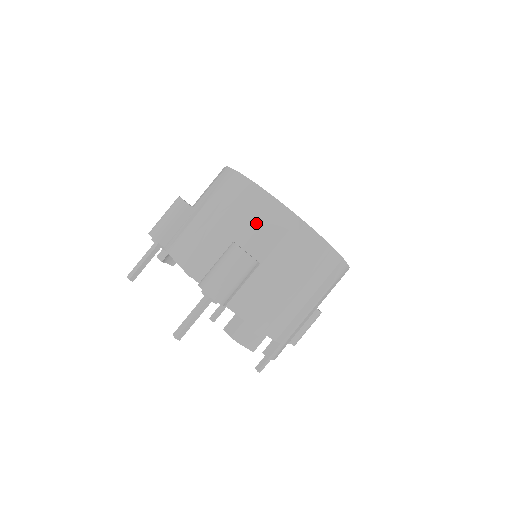
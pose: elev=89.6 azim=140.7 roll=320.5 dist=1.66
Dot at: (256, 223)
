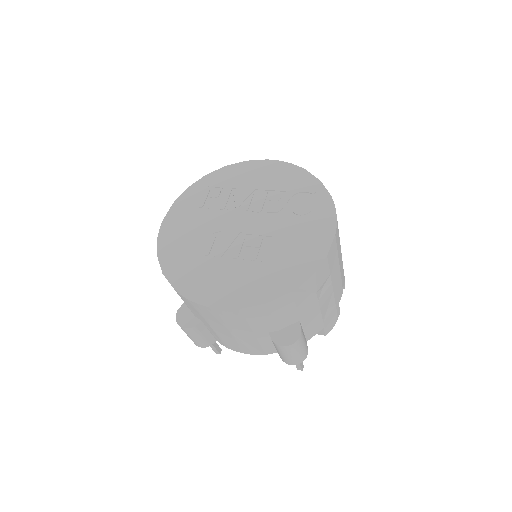
Dot at: (268, 320)
